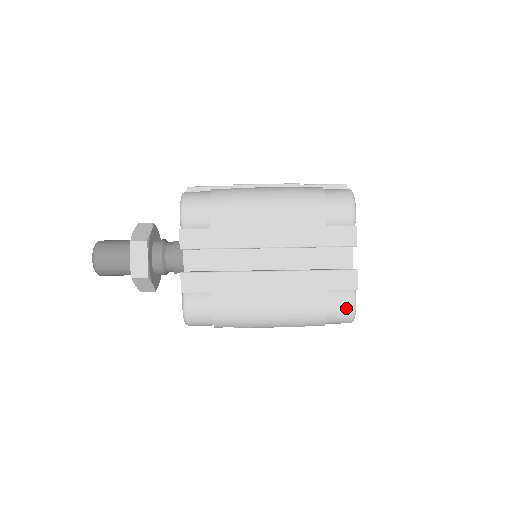
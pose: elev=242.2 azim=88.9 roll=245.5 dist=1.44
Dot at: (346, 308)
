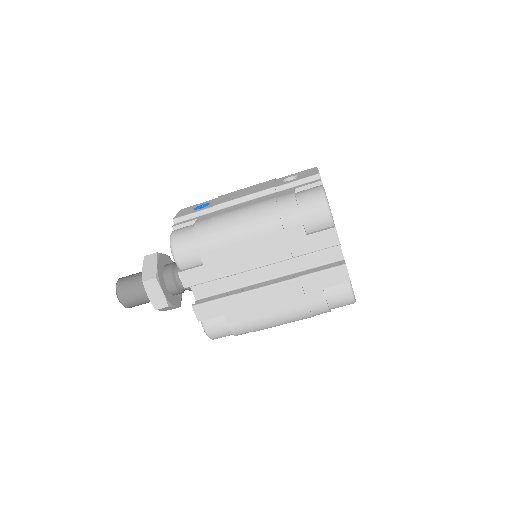
Dot at: (345, 297)
